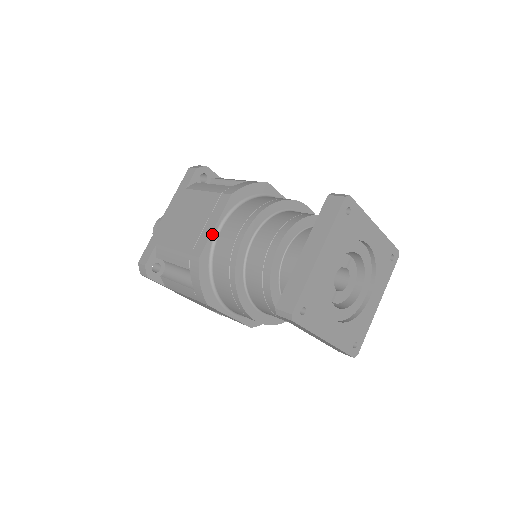
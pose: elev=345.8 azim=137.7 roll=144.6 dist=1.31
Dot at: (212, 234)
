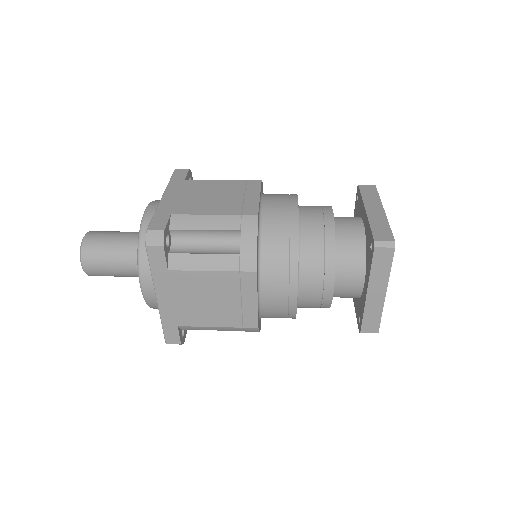
Dot at: (258, 307)
